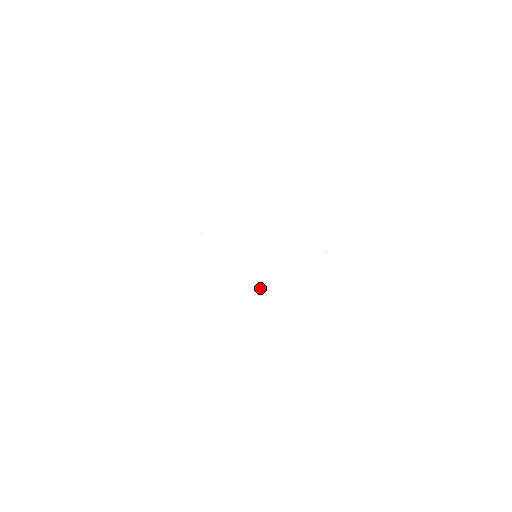
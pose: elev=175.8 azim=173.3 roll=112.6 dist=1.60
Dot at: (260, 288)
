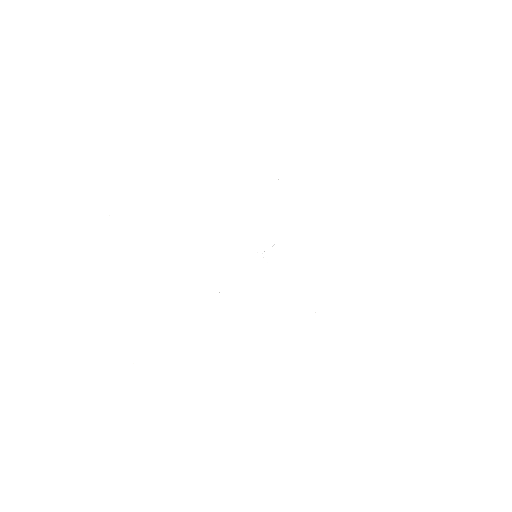
Dot at: (285, 286)
